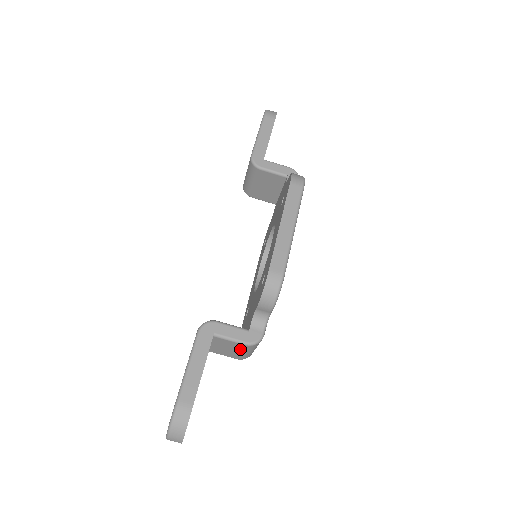
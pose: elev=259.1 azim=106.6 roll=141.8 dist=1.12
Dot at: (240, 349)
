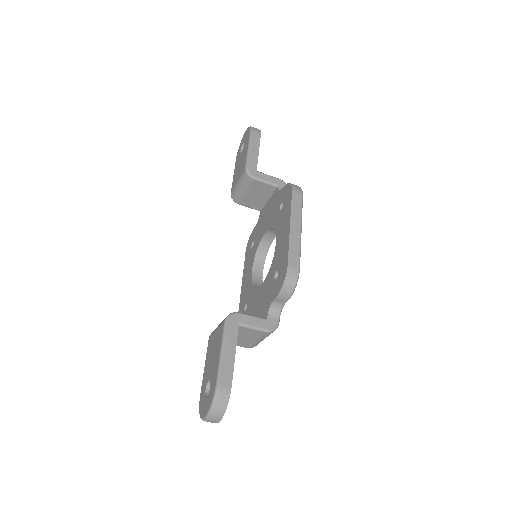
Dot at: (257, 337)
